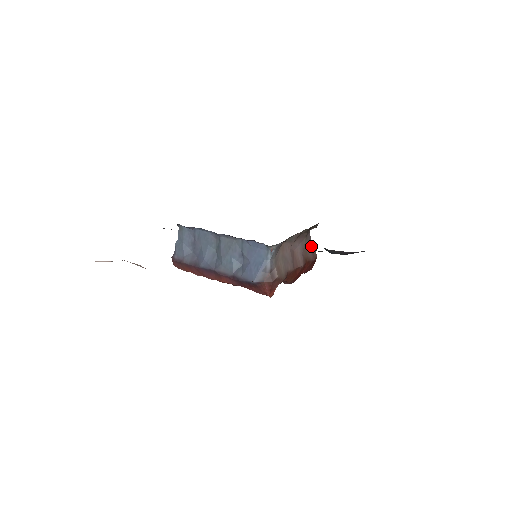
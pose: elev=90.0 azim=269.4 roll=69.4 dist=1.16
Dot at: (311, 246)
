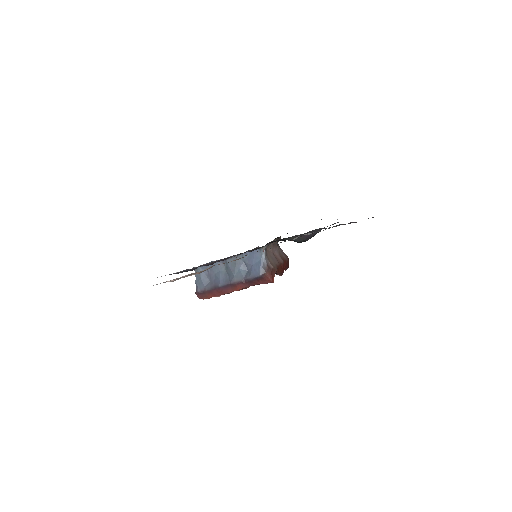
Dot at: (282, 252)
